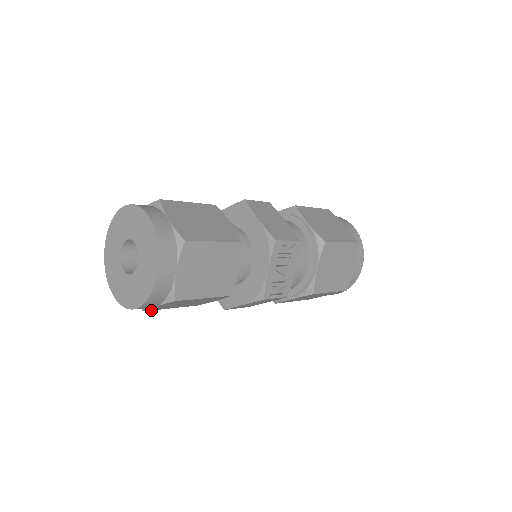
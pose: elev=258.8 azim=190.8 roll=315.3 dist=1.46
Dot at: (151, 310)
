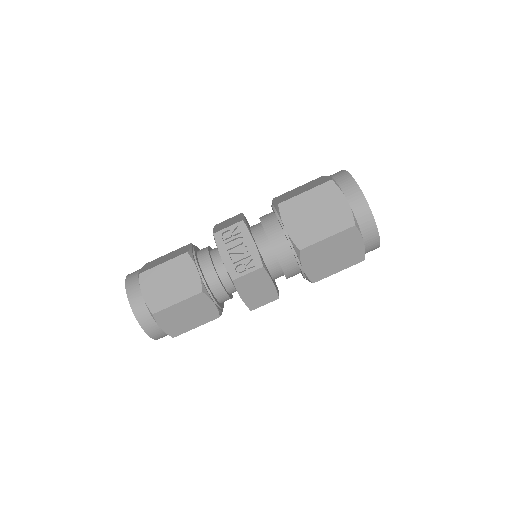
Dot at: occluded
